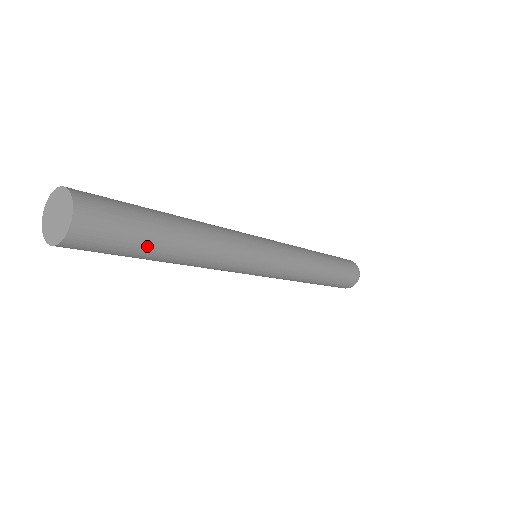
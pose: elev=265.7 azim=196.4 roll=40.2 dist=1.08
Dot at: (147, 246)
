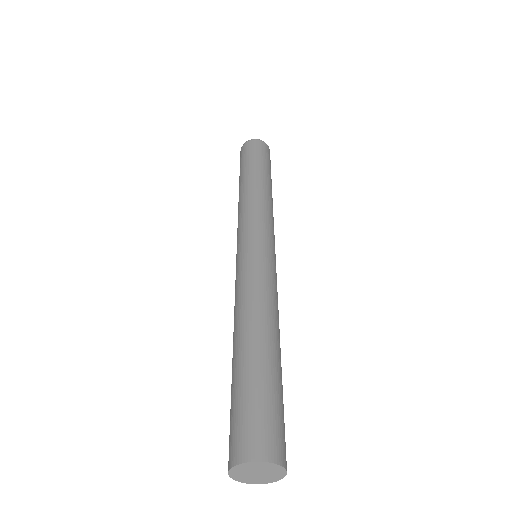
Dot at: occluded
